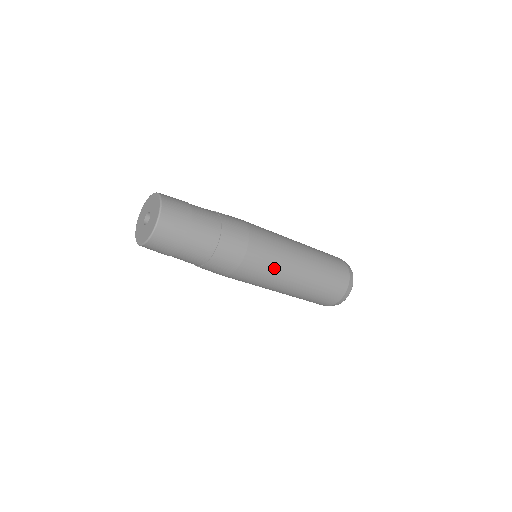
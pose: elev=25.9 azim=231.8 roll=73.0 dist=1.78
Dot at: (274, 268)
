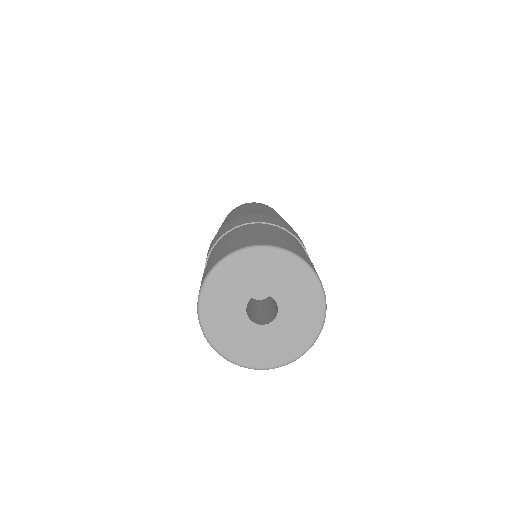
Dot at: occluded
